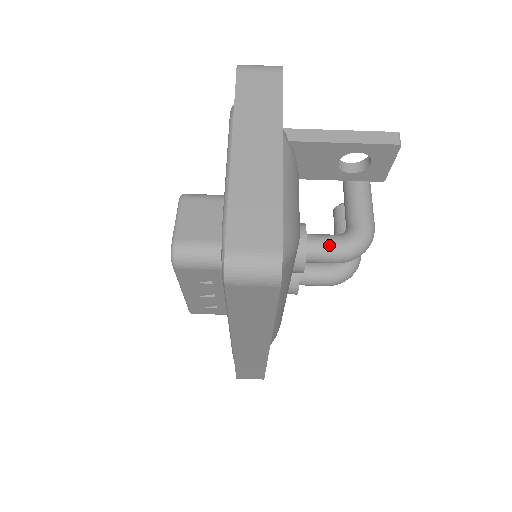
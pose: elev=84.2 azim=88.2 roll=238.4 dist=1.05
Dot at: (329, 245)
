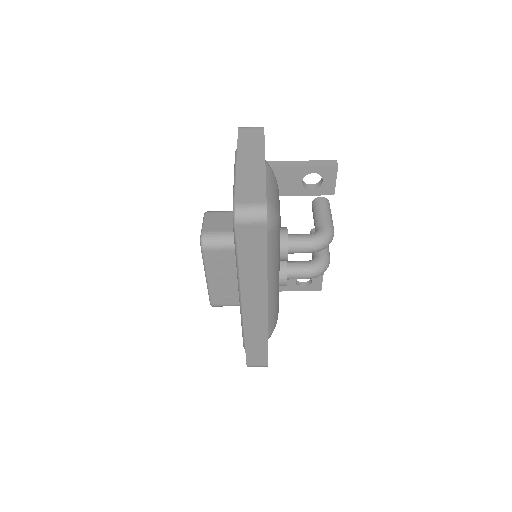
Dot at: (303, 238)
